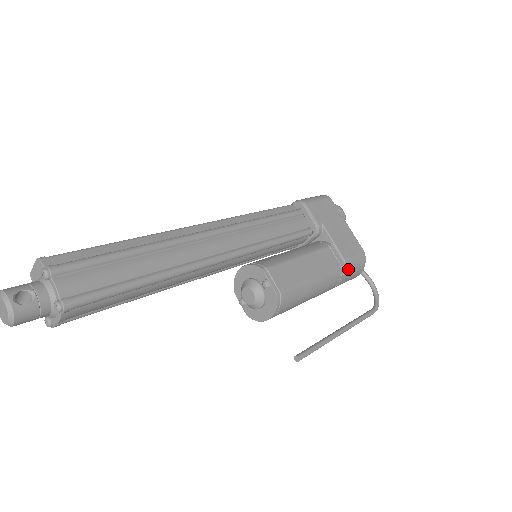
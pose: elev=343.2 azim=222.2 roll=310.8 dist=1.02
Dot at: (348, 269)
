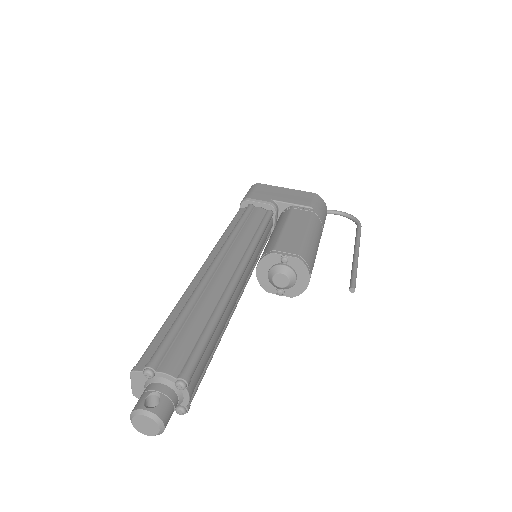
Dot at: (318, 211)
